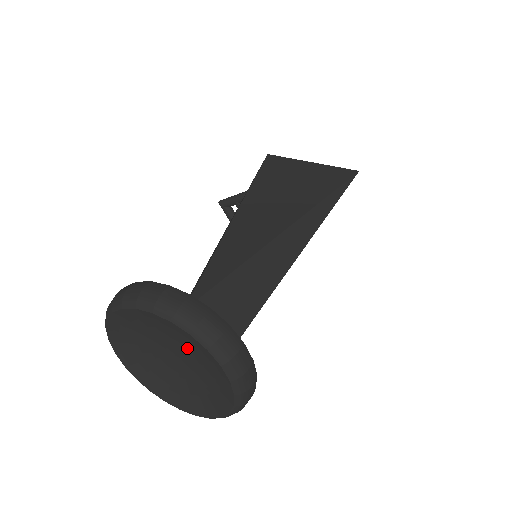
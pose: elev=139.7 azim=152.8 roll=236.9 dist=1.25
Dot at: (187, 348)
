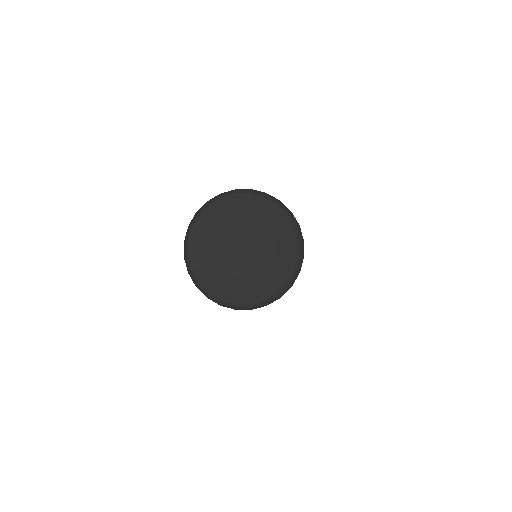
Dot at: (254, 229)
